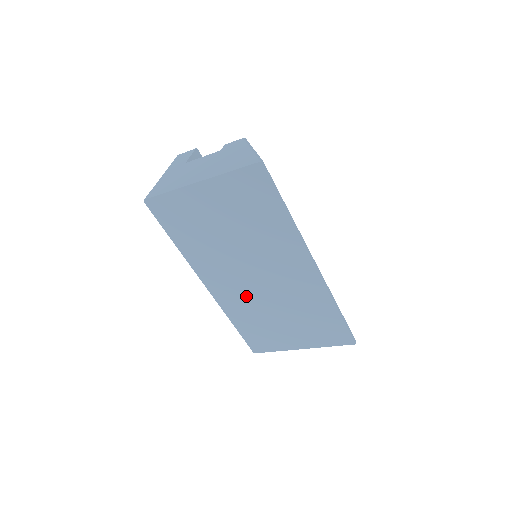
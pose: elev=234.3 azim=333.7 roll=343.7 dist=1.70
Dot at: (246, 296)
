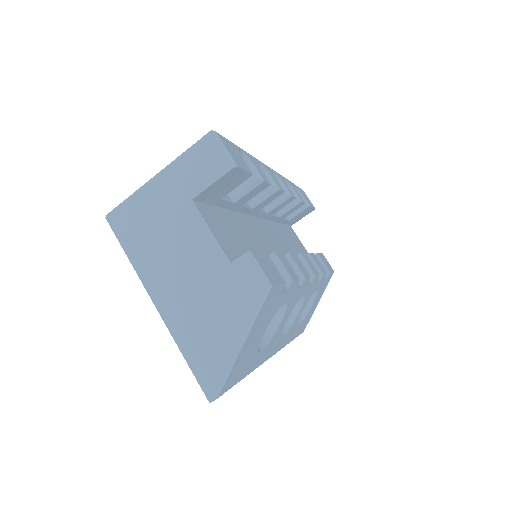
Dot at: occluded
